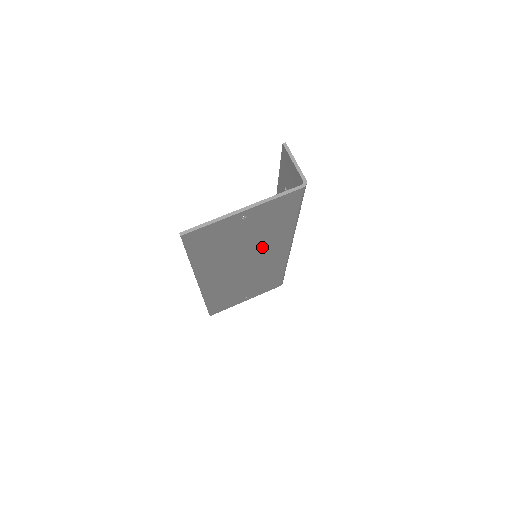
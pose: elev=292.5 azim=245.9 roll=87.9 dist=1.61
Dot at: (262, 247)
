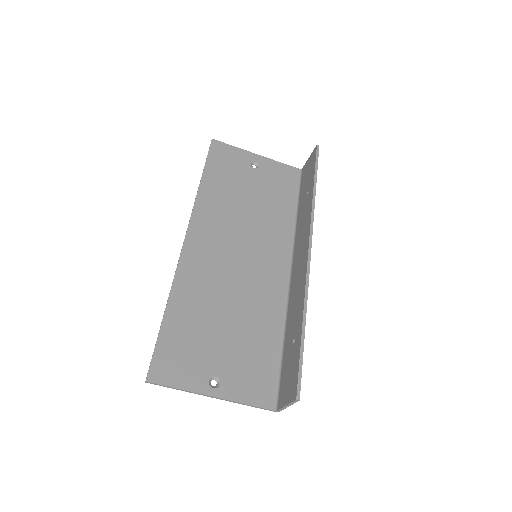
Dot at: (250, 297)
